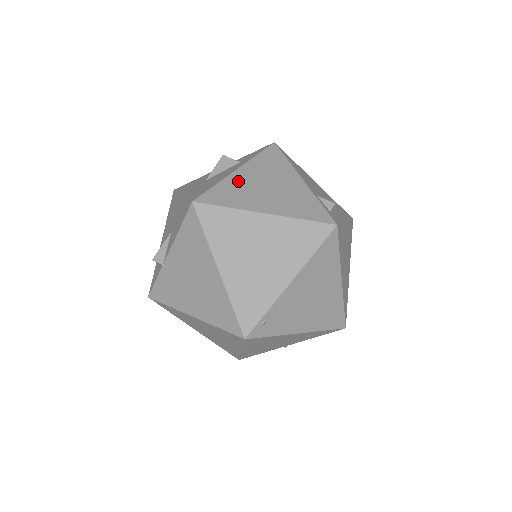
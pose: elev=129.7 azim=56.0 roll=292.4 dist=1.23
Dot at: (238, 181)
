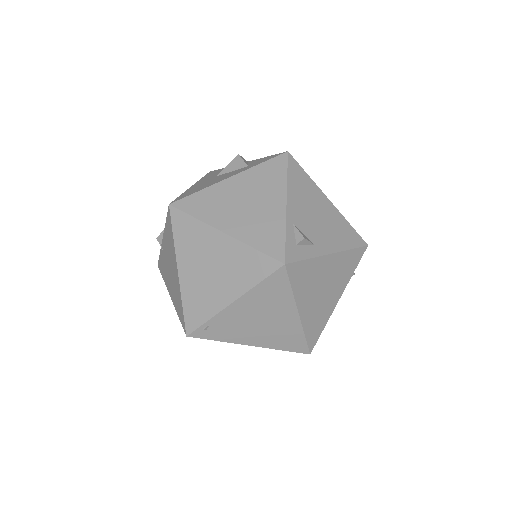
Dot at: (222, 191)
